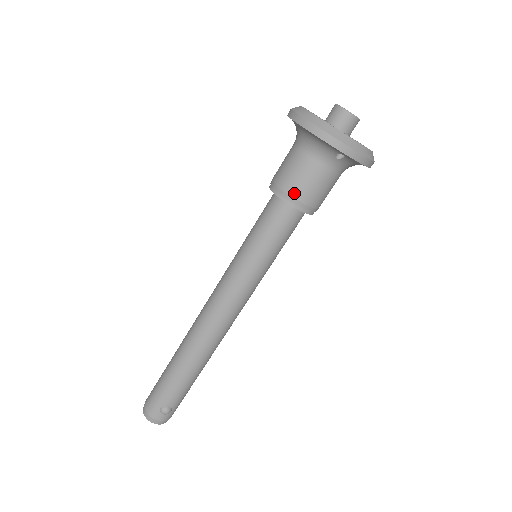
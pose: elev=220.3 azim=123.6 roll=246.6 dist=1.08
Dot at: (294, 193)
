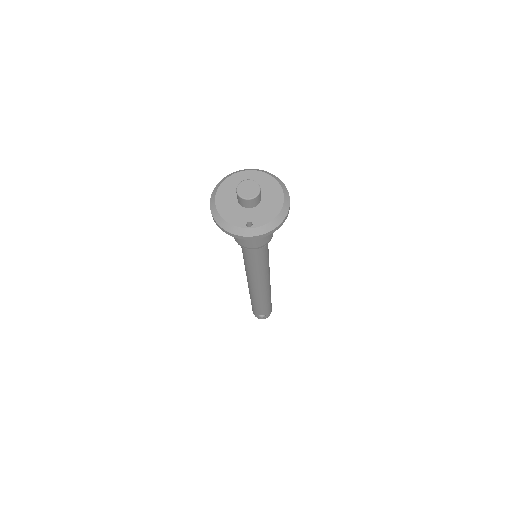
Dot at: (242, 244)
